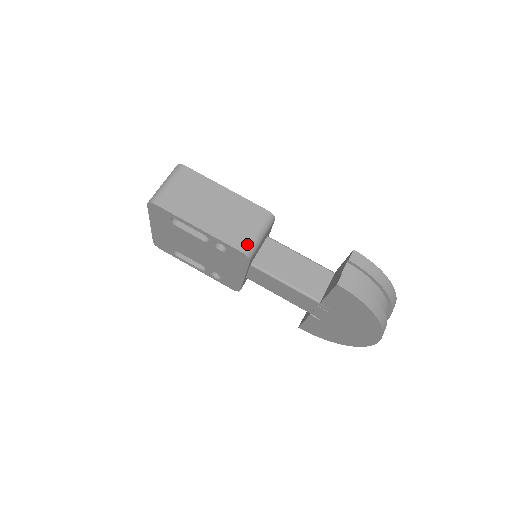
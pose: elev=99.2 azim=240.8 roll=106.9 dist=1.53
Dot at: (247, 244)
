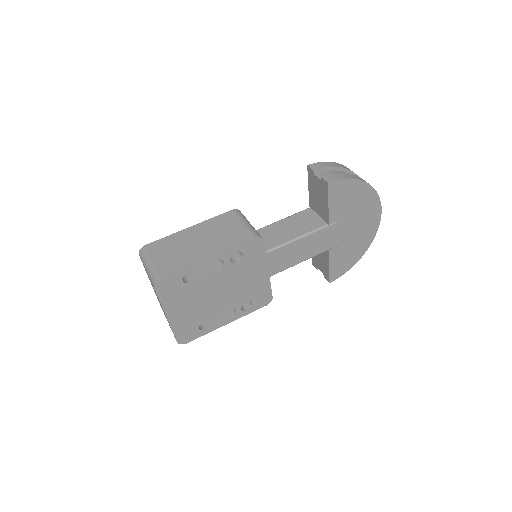
Dot at: (250, 232)
